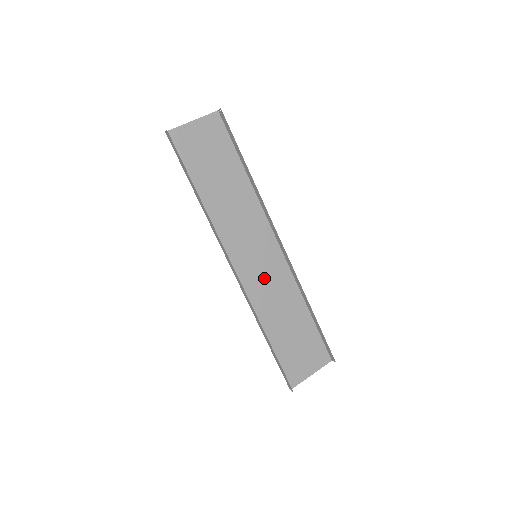
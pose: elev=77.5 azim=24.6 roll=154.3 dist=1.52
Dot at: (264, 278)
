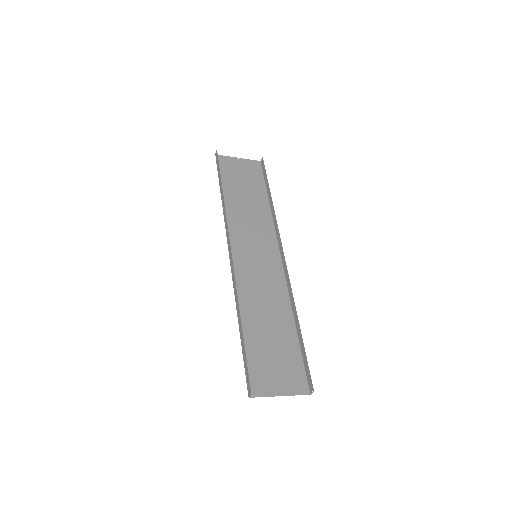
Dot at: (257, 277)
